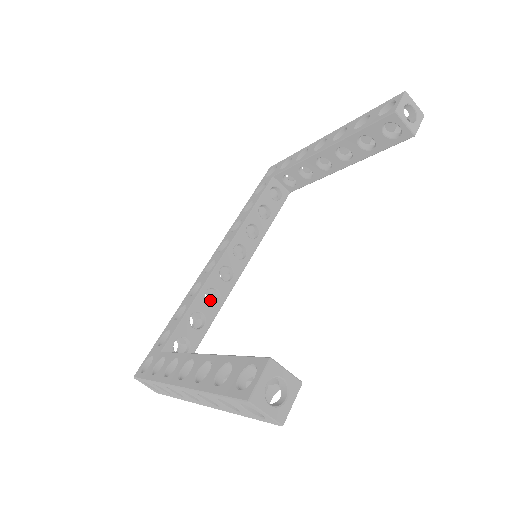
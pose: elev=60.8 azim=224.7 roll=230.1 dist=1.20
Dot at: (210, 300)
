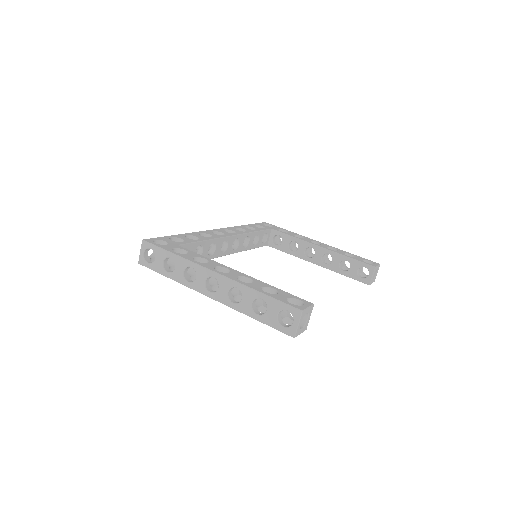
Dot at: occluded
